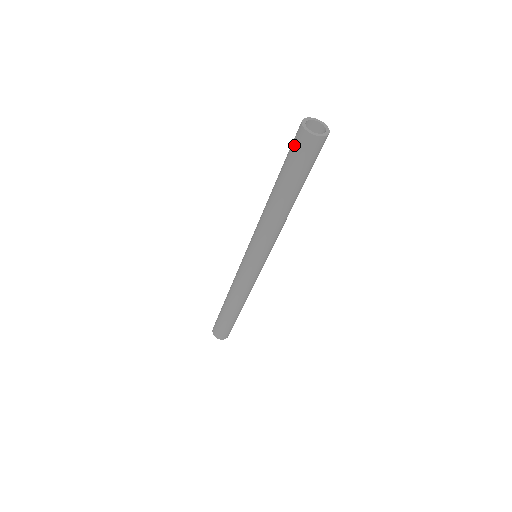
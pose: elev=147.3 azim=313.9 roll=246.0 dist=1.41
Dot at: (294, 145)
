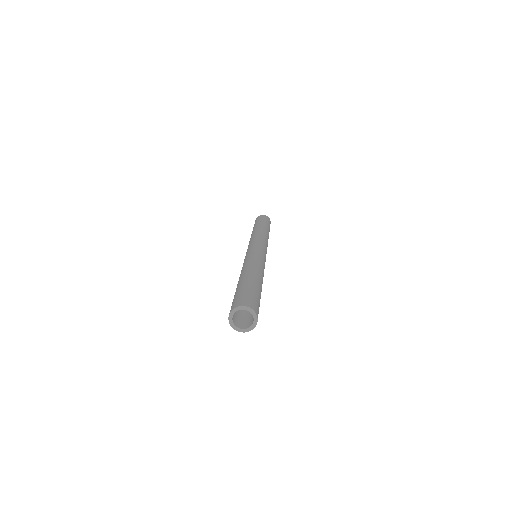
Dot at: (232, 303)
